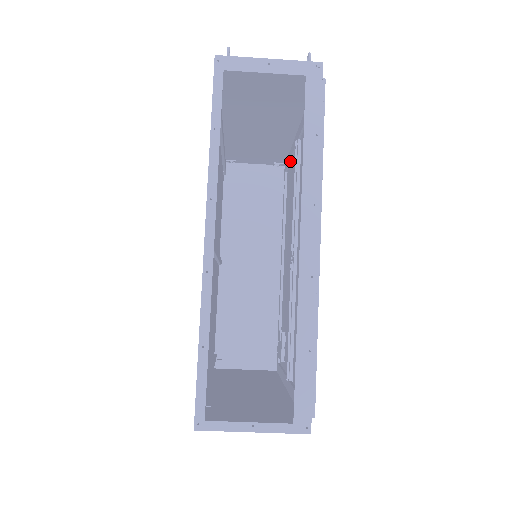
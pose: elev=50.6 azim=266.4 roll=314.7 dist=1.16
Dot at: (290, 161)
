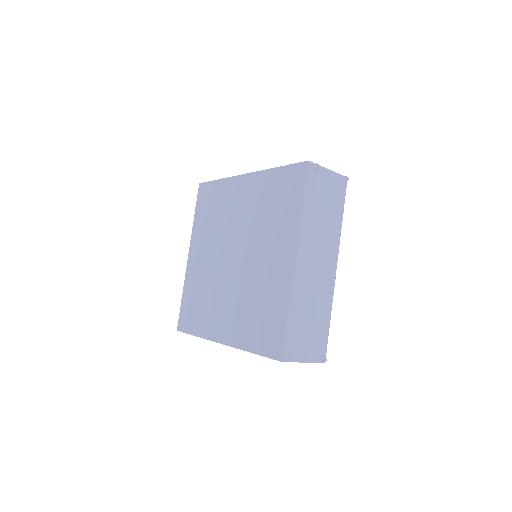
Dot at: occluded
